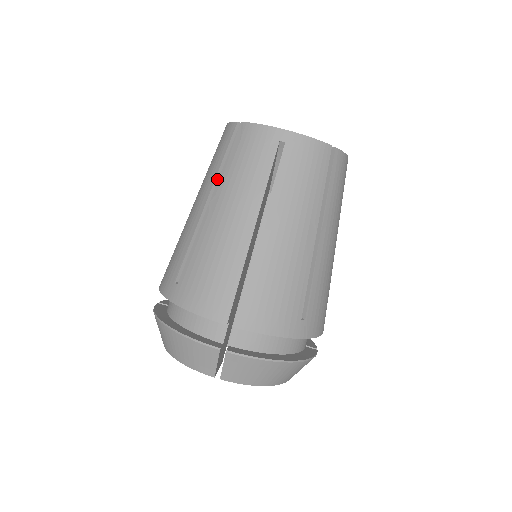
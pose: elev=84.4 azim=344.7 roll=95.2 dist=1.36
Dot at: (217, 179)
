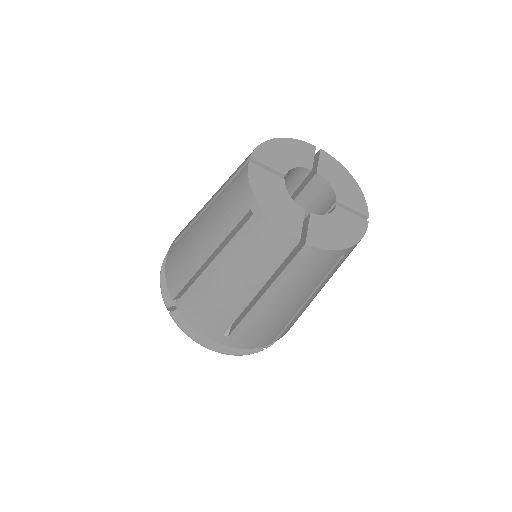
Dot at: occluded
